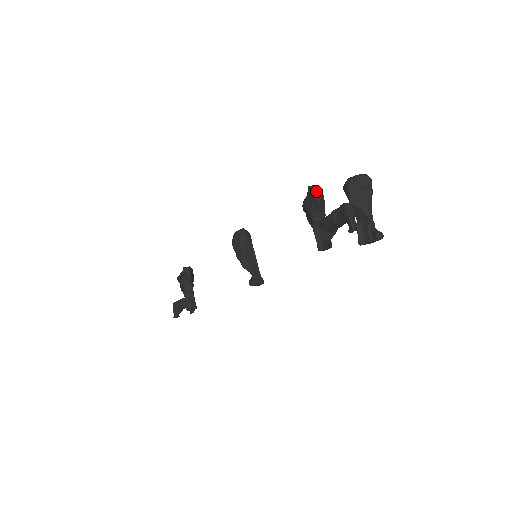
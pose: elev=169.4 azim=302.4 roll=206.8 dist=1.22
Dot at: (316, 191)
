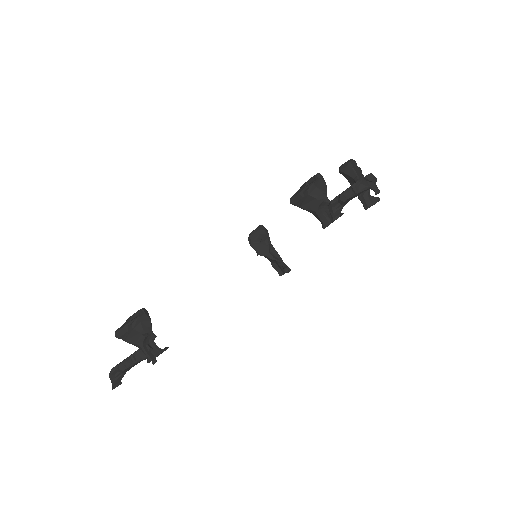
Dot at: occluded
